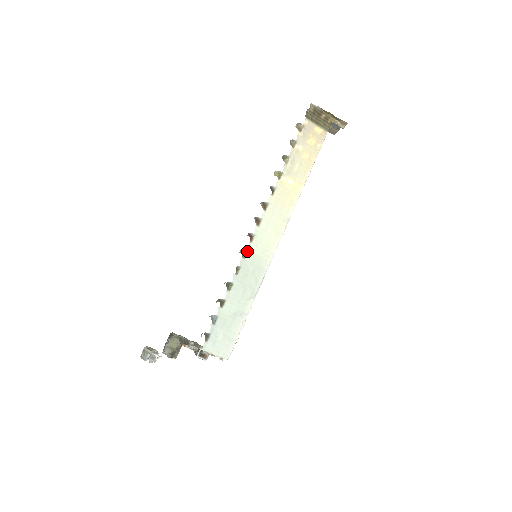
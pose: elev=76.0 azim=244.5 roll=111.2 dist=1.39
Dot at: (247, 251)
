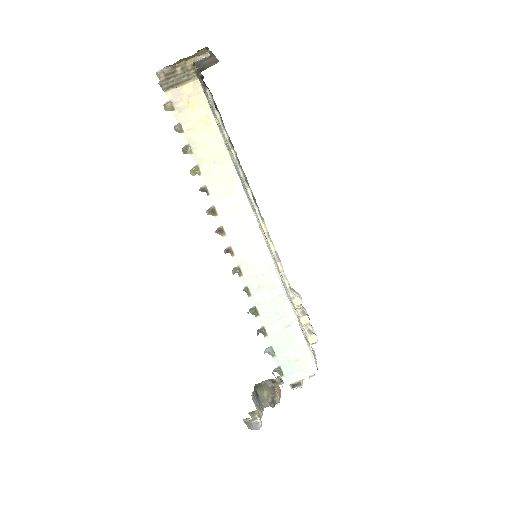
Dot at: (238, 267)
